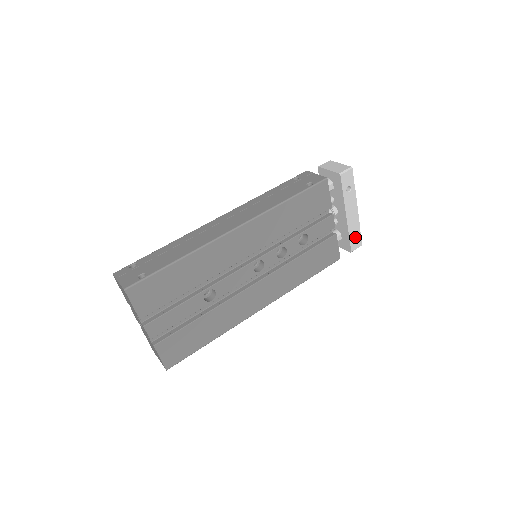
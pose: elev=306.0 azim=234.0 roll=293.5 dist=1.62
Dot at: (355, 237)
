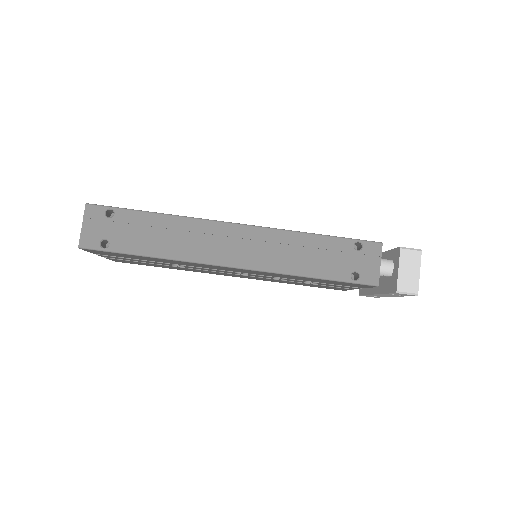
Dot at: (373, 296)
